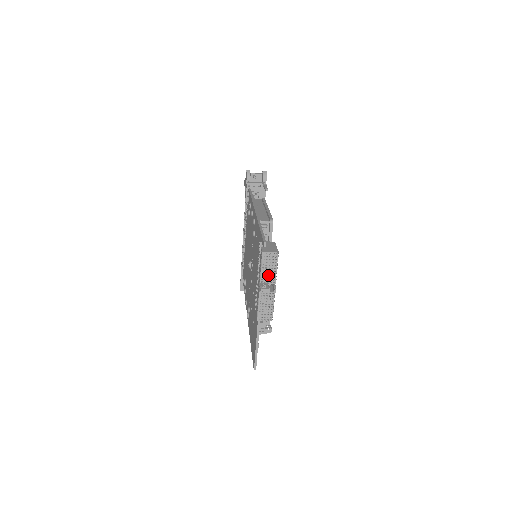
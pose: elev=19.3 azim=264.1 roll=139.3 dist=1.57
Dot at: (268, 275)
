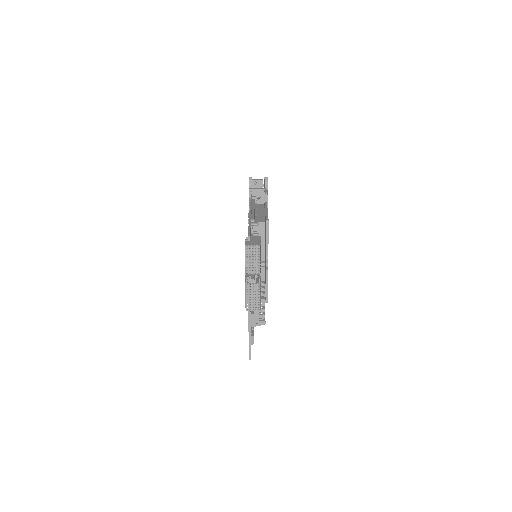
Dot at: (252, 266)
